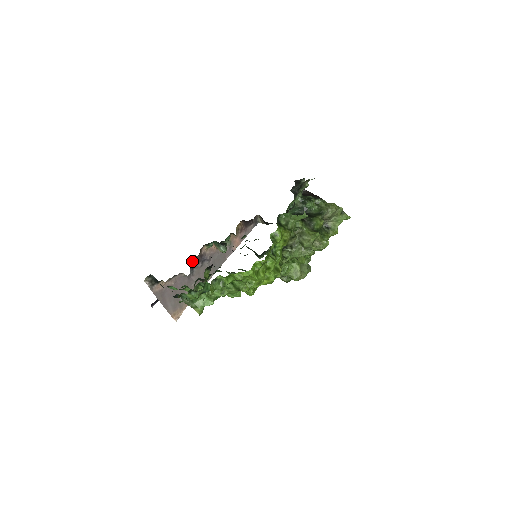
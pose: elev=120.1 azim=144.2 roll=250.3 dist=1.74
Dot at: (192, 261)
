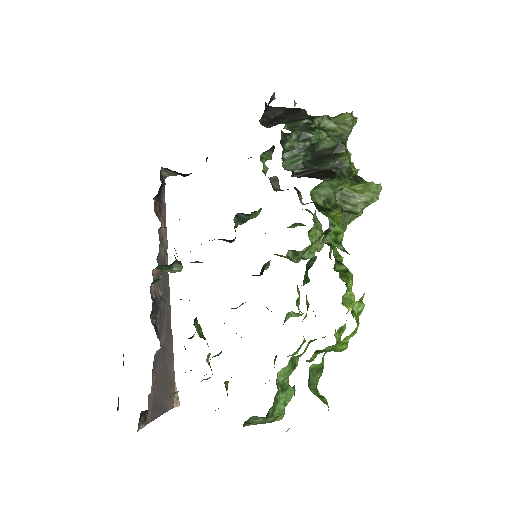
Dot at: (151, 322)
